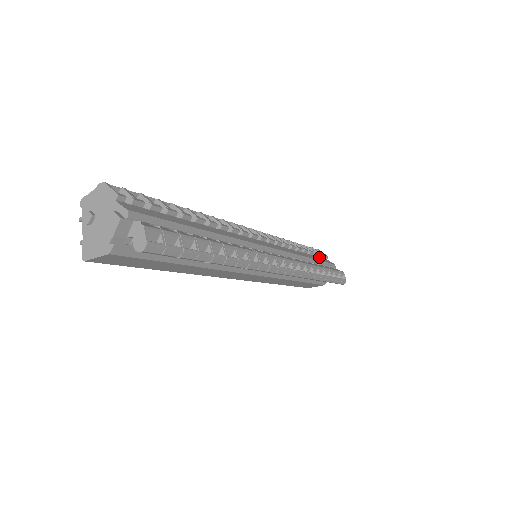
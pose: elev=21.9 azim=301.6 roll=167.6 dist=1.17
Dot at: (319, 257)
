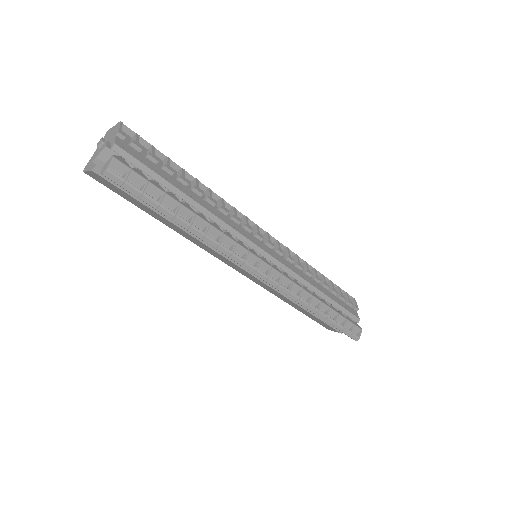
Dot at: (344, 302)
